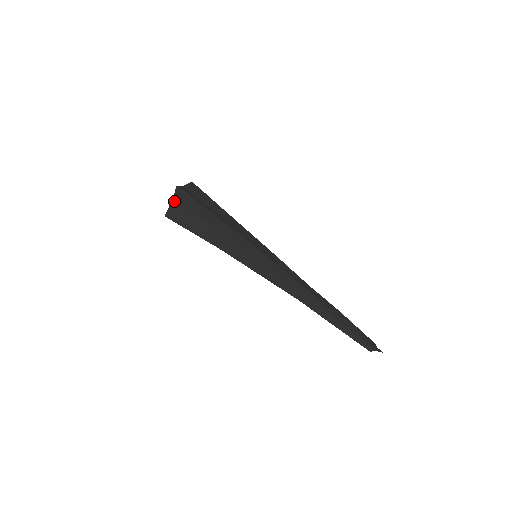
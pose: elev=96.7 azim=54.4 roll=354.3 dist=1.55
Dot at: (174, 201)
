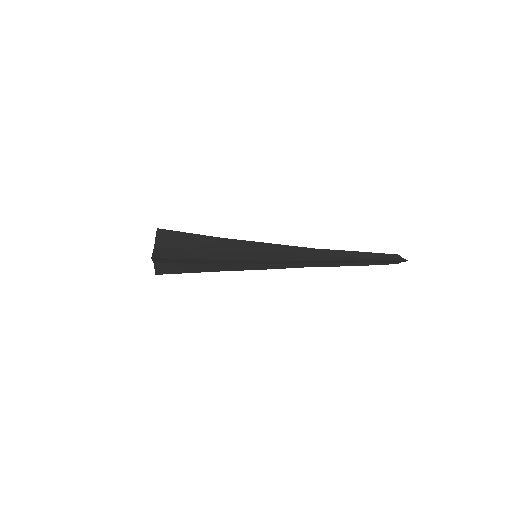
Dot at: (156, 264)
